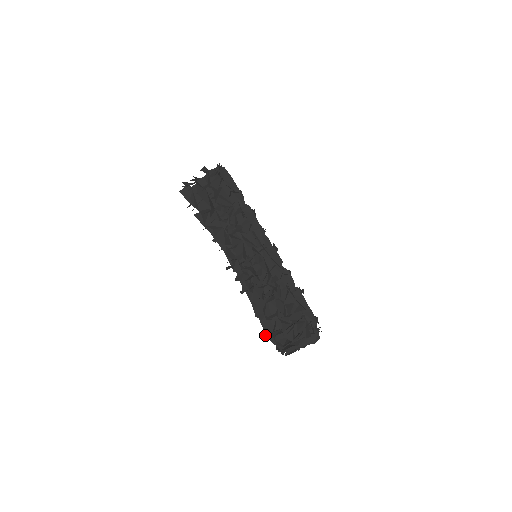
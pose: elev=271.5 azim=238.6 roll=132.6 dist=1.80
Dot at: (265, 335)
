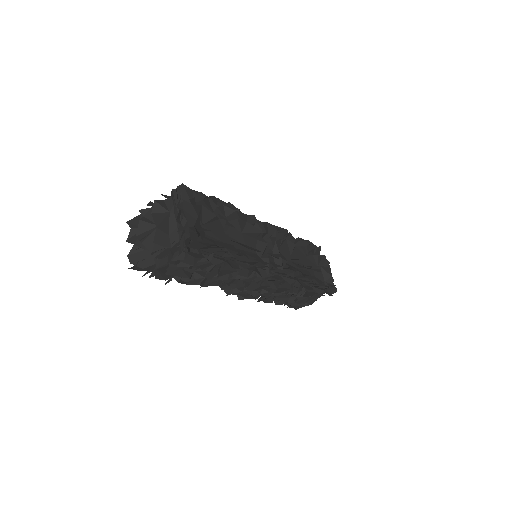
Dot at: (275, 301)
